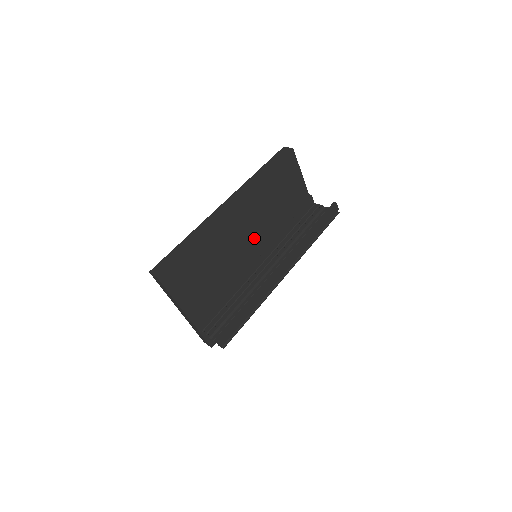
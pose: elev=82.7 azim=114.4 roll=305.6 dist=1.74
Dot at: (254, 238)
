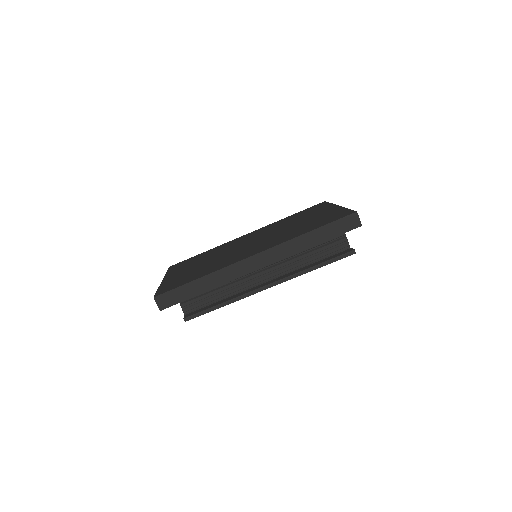
Dot at: occluded
